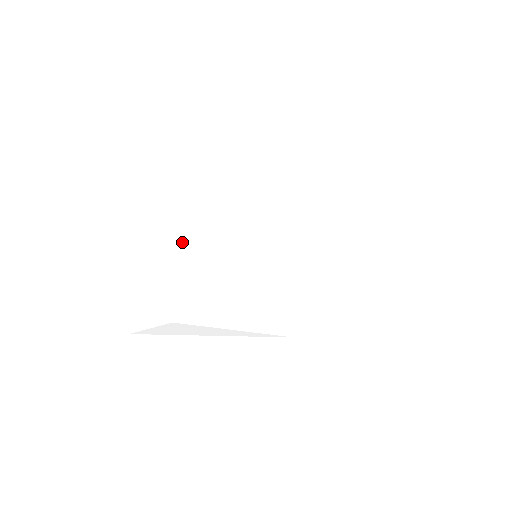
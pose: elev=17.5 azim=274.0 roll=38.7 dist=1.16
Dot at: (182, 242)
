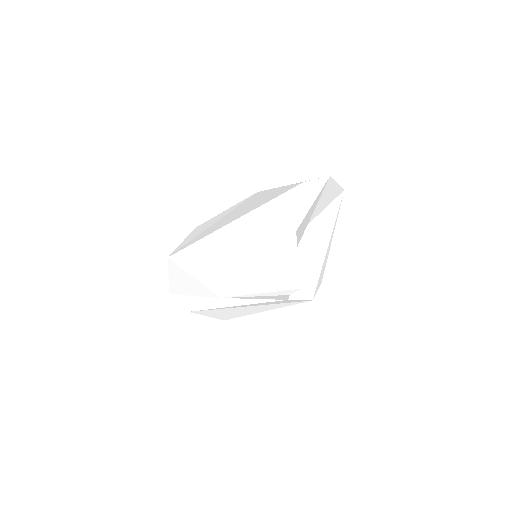
Dot at: (210, 222)
